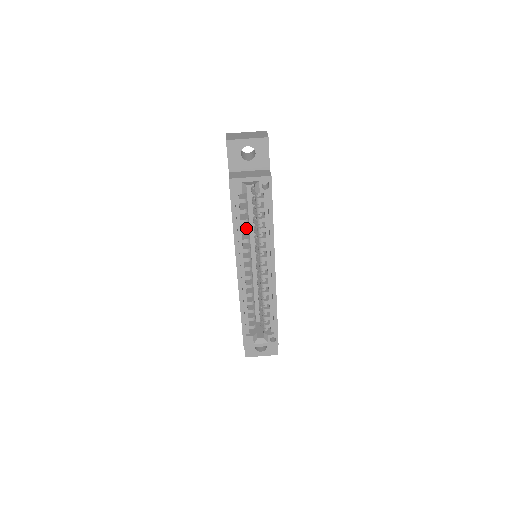
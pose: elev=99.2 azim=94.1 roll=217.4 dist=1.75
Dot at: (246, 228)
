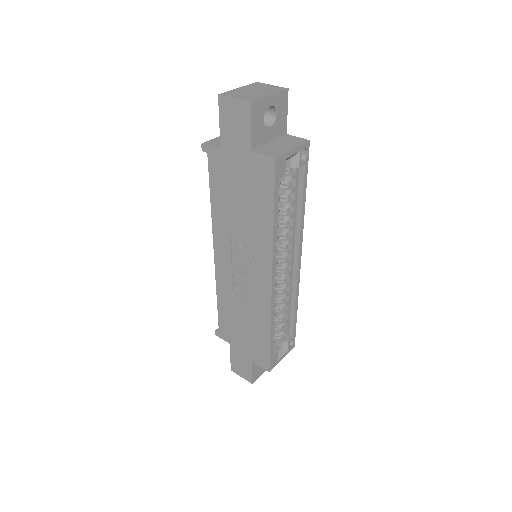
Dot at: occluded
